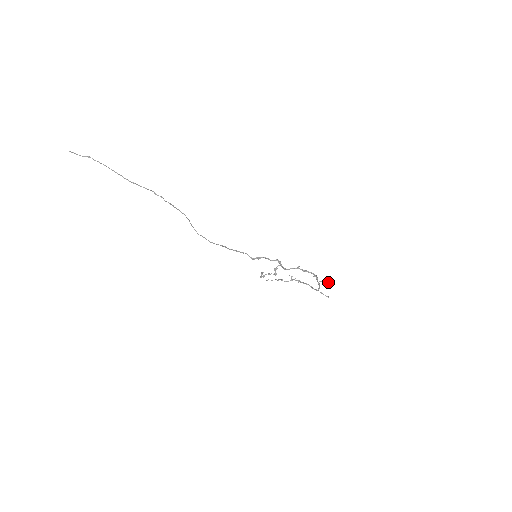
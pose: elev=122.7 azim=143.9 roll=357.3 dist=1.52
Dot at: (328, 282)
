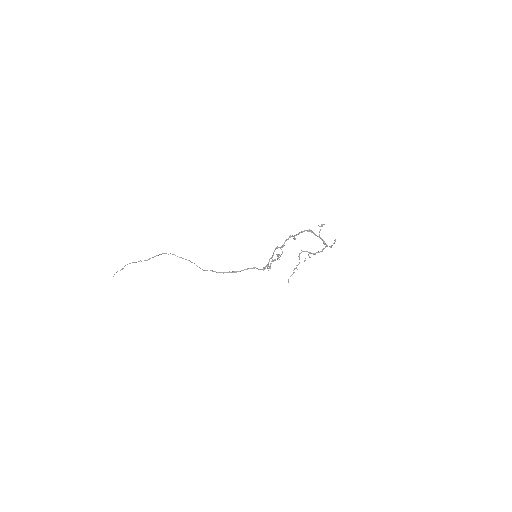
Dot at: (321, 225)
